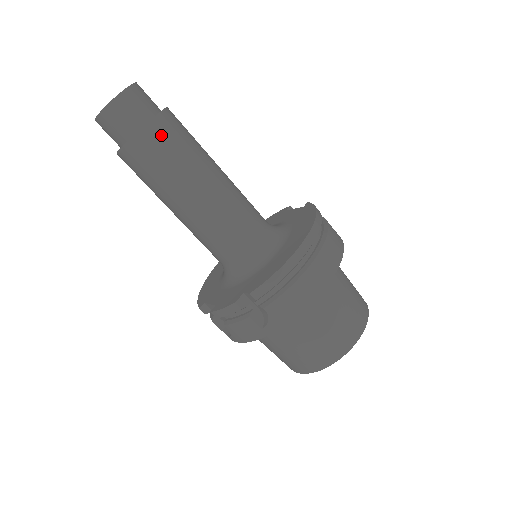
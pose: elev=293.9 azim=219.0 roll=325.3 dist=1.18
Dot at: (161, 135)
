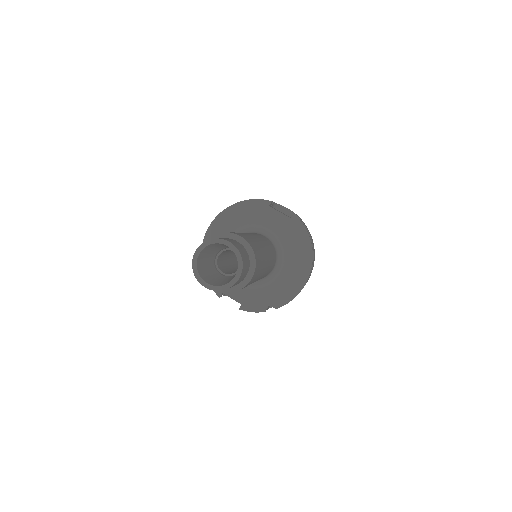
Dot at: (254, 278)
